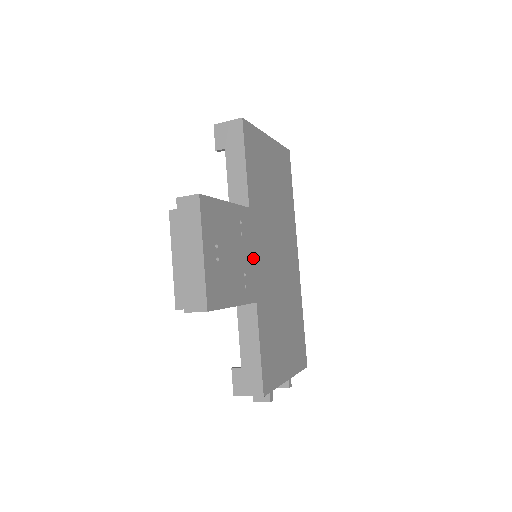
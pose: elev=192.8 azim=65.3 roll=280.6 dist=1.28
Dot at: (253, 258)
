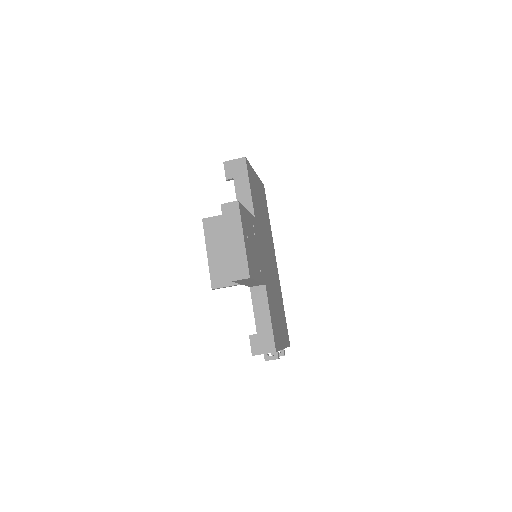
Dot at: (260, 253)
